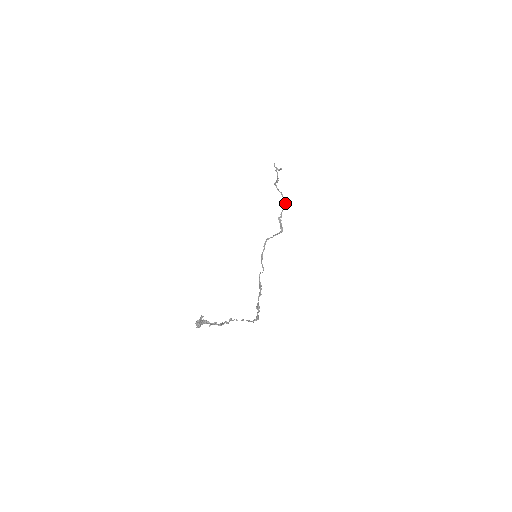
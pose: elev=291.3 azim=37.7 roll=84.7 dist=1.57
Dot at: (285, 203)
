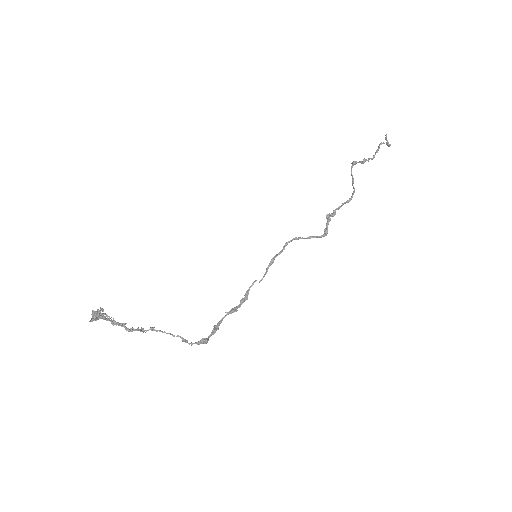
Dot at: occluded
